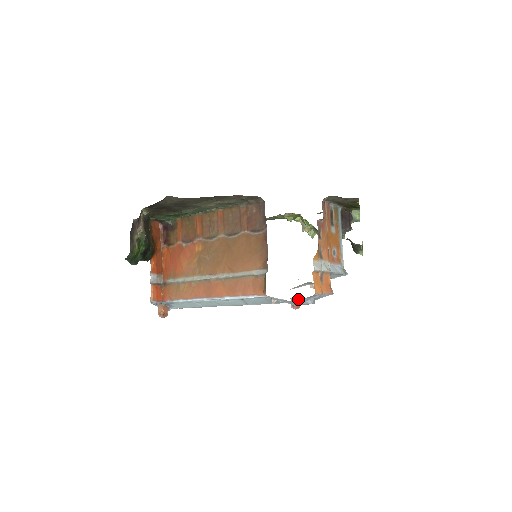
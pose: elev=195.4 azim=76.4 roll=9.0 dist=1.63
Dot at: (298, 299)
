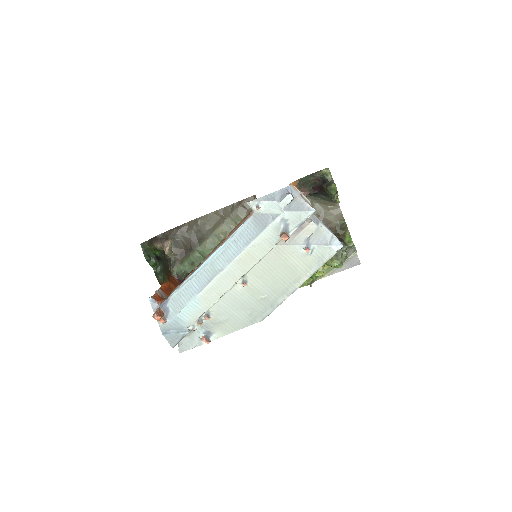
Dot at: occluded
